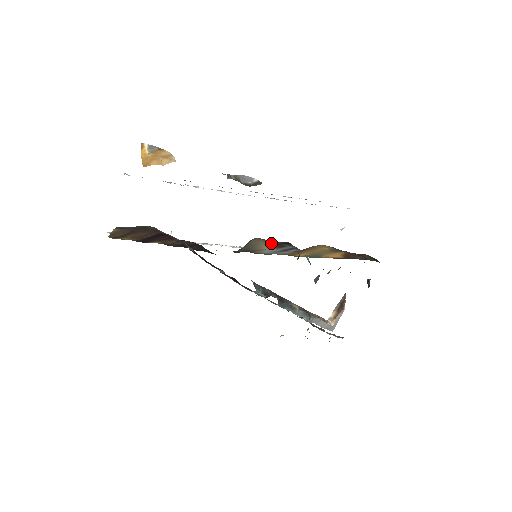
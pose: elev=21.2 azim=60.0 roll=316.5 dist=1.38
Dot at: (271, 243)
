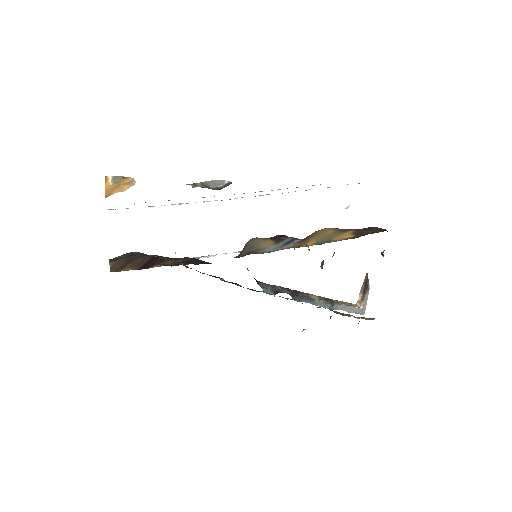
Dot at: (268, 240)
